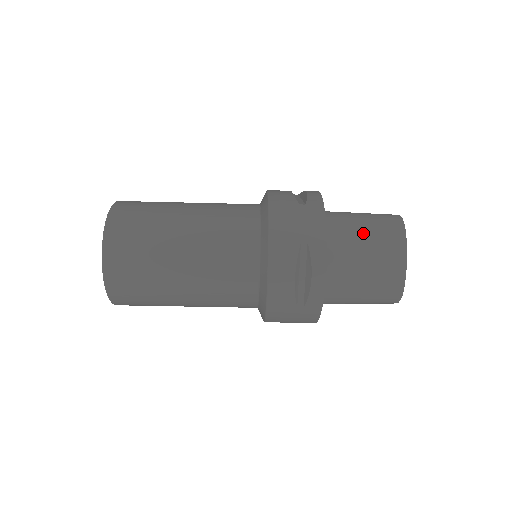
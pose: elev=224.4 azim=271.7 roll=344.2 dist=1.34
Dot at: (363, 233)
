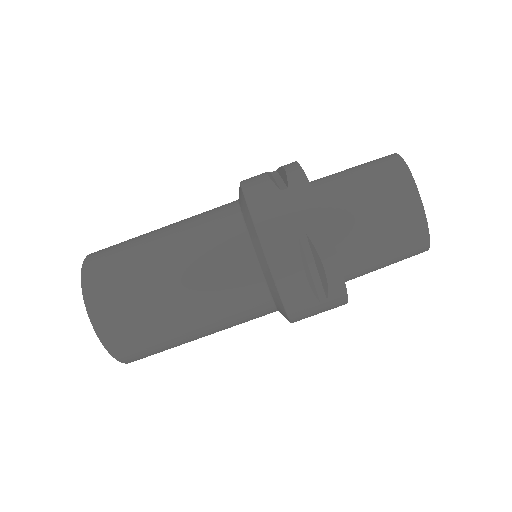
Dot at: (363, 193)
